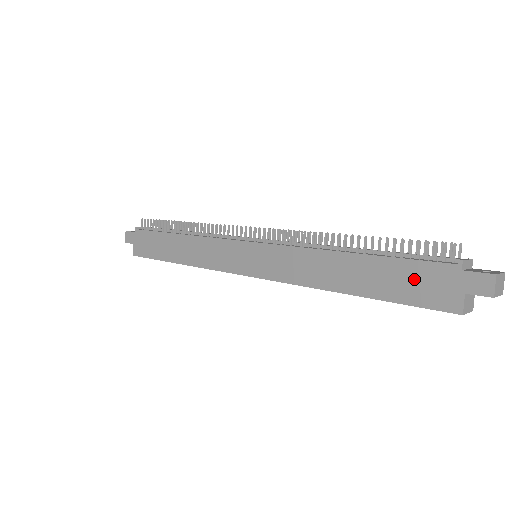
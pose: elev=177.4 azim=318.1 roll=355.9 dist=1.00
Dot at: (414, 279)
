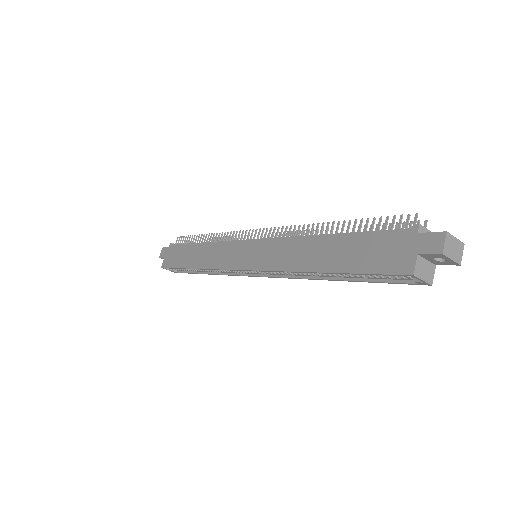
Dot at: (376, 248)
